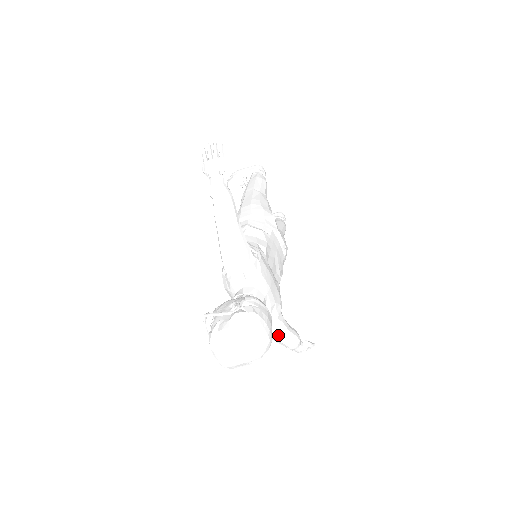
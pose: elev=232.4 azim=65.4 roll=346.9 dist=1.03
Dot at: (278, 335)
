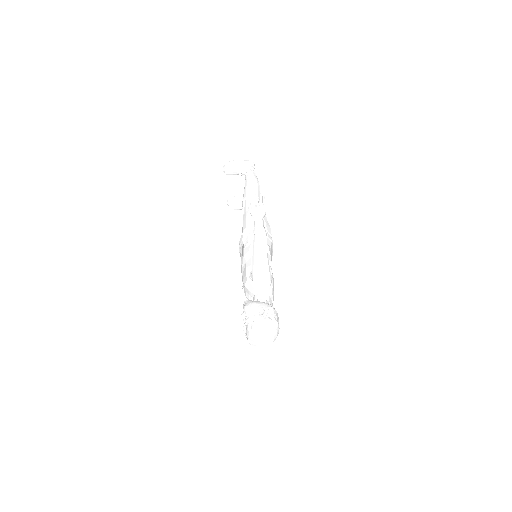
Dot at: occluded
